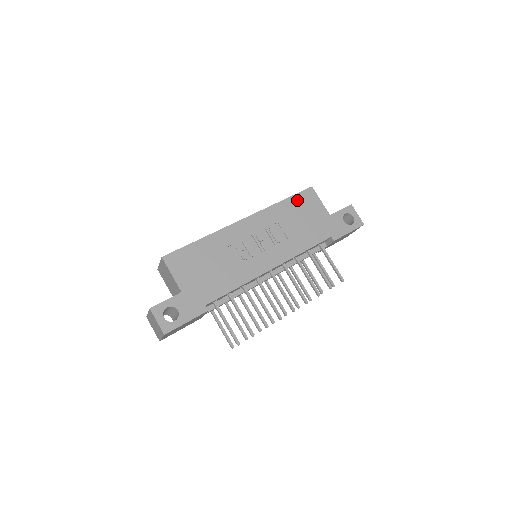
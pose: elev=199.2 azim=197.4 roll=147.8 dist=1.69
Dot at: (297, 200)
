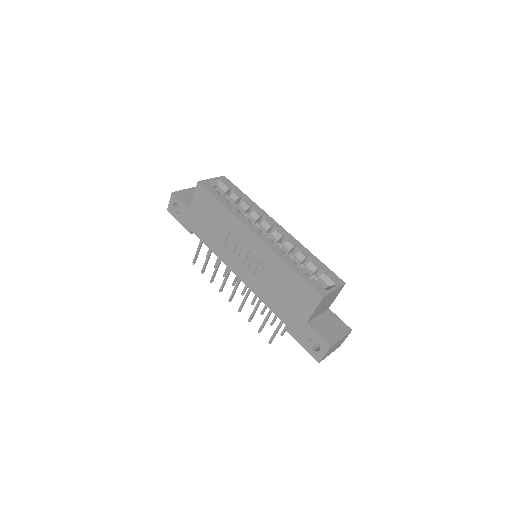
Dot at: (300, 284)
